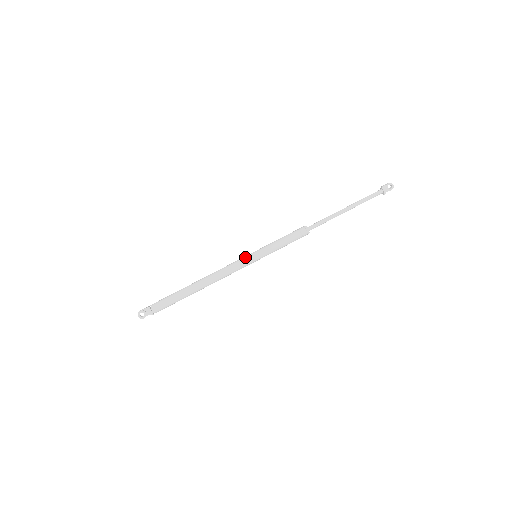
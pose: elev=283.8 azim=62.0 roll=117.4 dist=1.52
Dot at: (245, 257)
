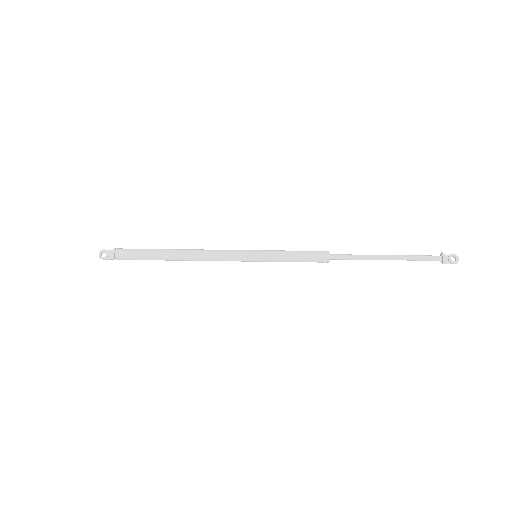
Dot at: occluded
